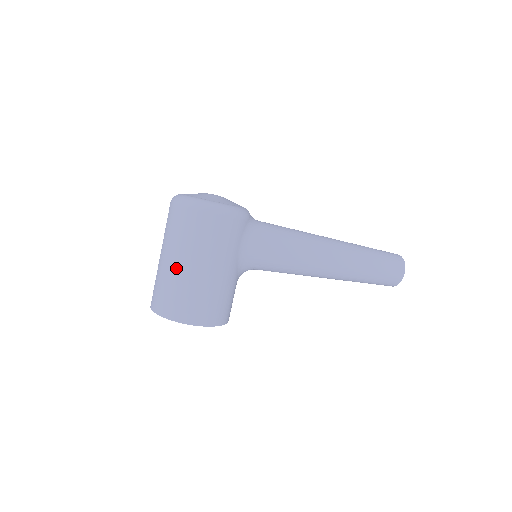
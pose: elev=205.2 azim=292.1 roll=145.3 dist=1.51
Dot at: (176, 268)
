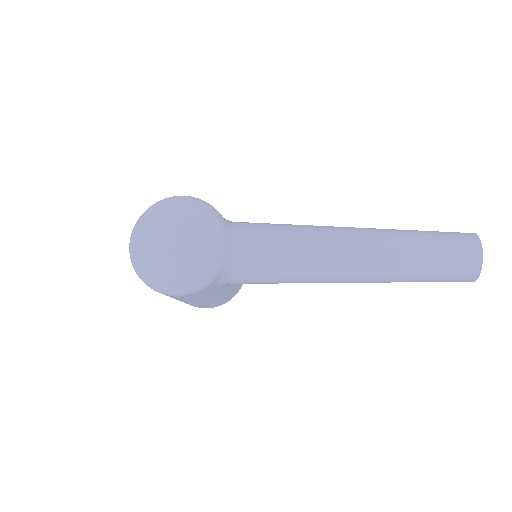
Dot at: occluded
